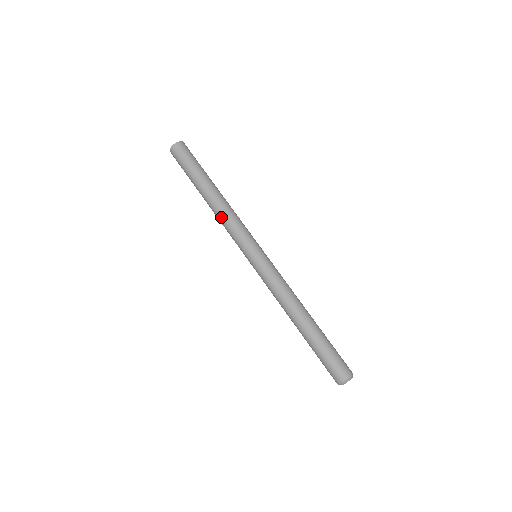
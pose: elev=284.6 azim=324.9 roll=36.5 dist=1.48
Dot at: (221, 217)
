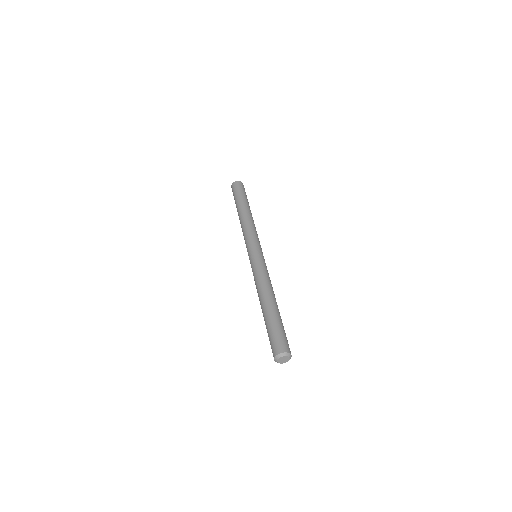
Dot at: (244, 224)
